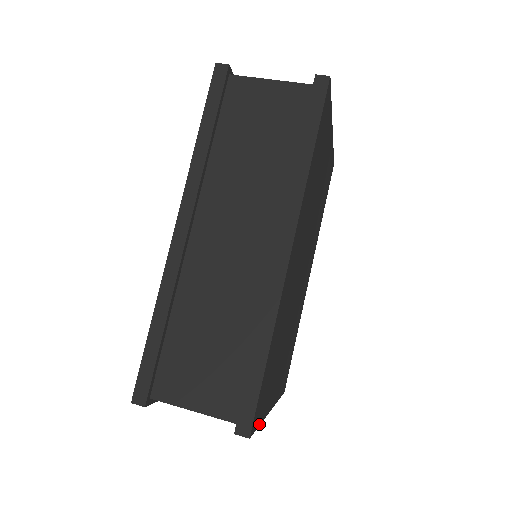
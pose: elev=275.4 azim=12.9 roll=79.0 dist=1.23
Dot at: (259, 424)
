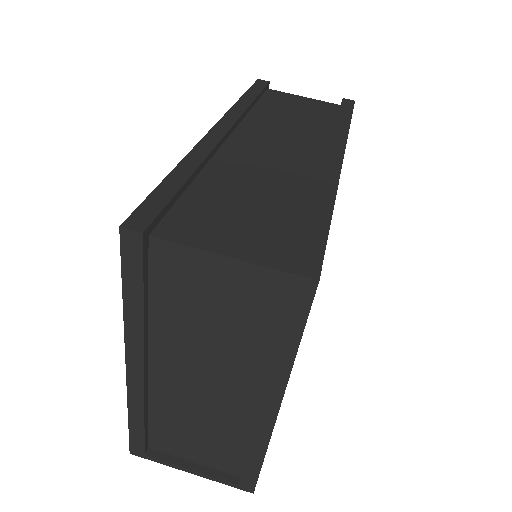
Dot at: (301, 336)
